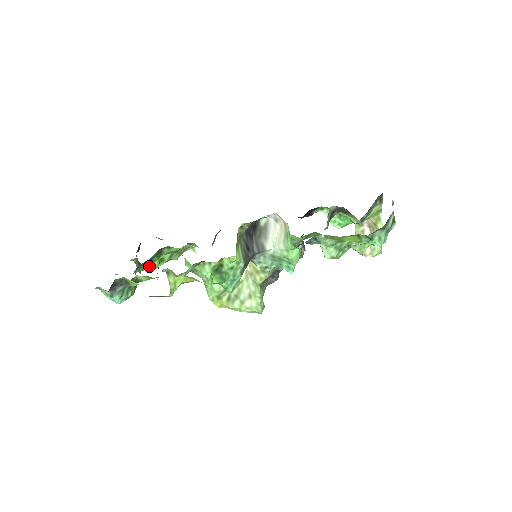
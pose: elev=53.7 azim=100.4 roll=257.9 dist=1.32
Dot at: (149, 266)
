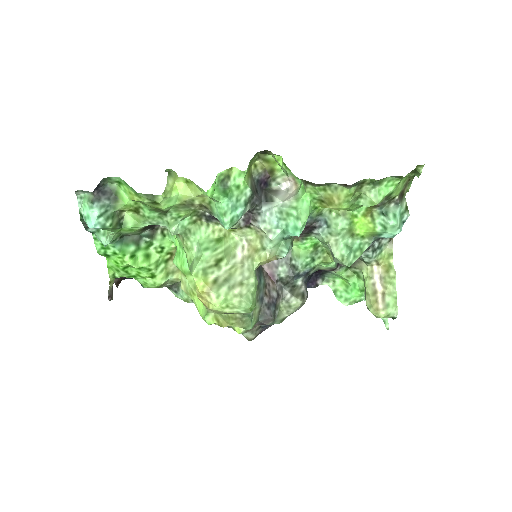
Dot at: (132, 255)
